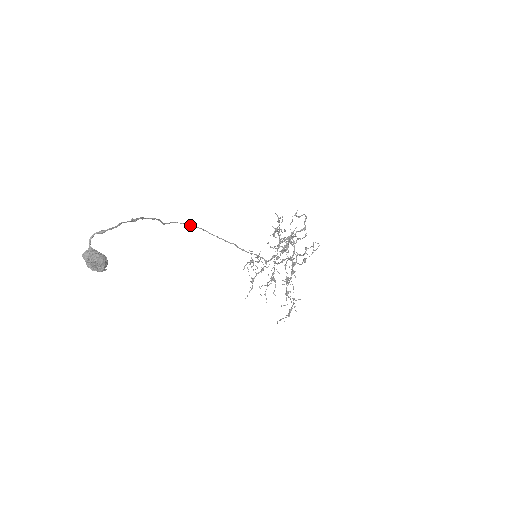
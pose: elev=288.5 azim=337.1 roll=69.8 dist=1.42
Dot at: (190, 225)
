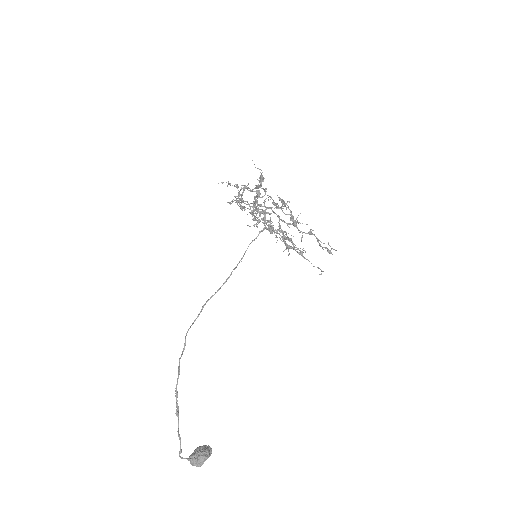
Dot at: (195, 320)
